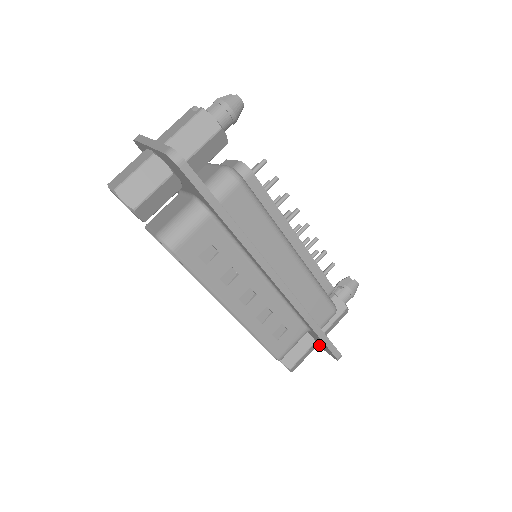
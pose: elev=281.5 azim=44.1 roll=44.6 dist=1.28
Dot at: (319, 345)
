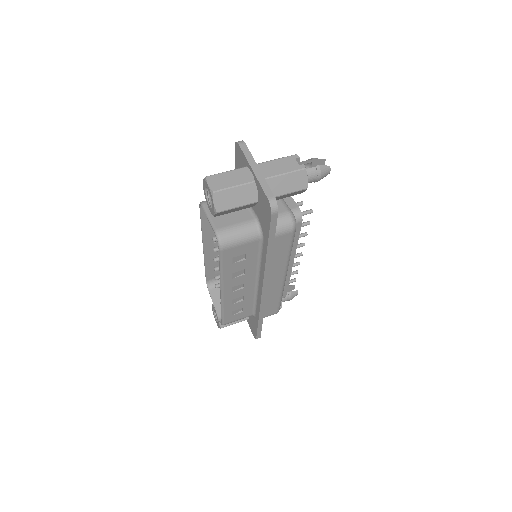
Dot at: (248, 320)
